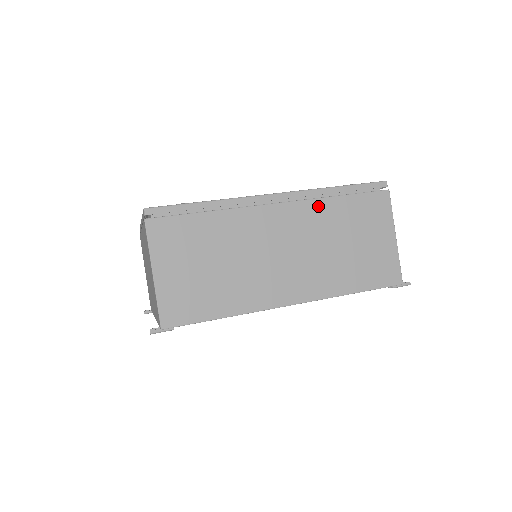
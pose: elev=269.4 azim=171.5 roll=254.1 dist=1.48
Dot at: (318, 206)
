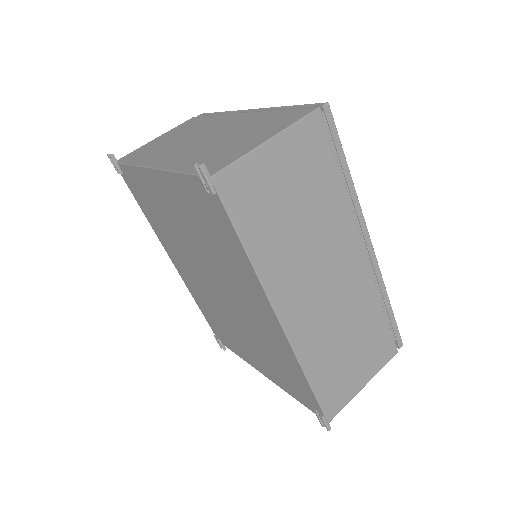
Dot at: (372, 293)
